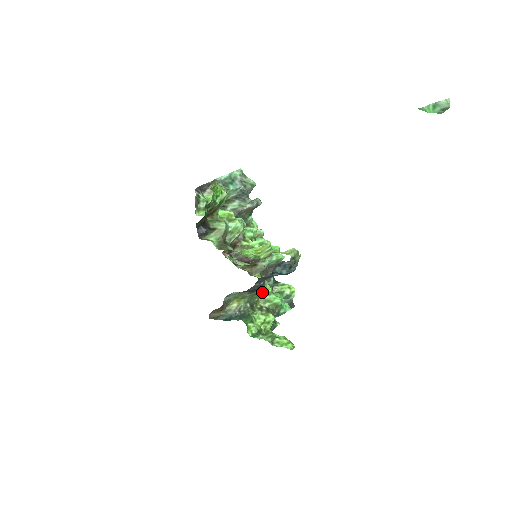
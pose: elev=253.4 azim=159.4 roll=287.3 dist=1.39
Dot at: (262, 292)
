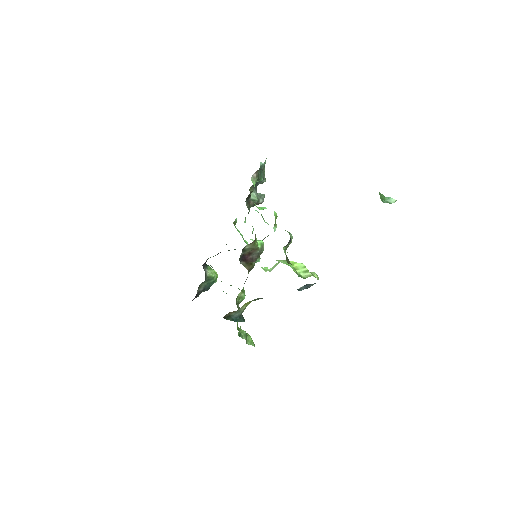
Dot at: occluded
